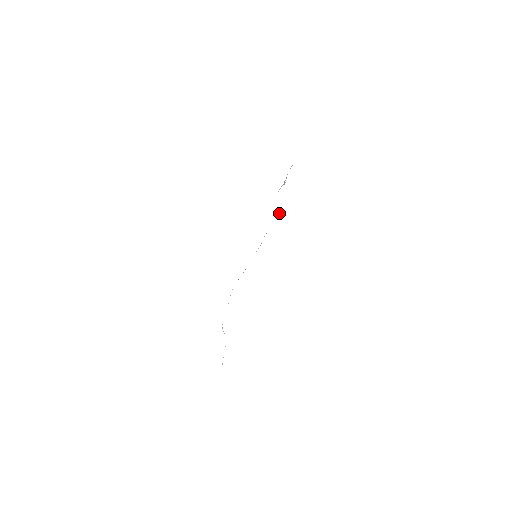
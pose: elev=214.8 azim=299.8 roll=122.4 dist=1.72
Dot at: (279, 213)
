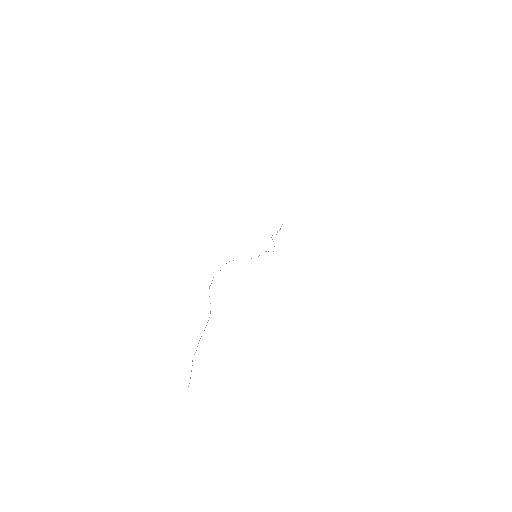
Dot at: occluded
